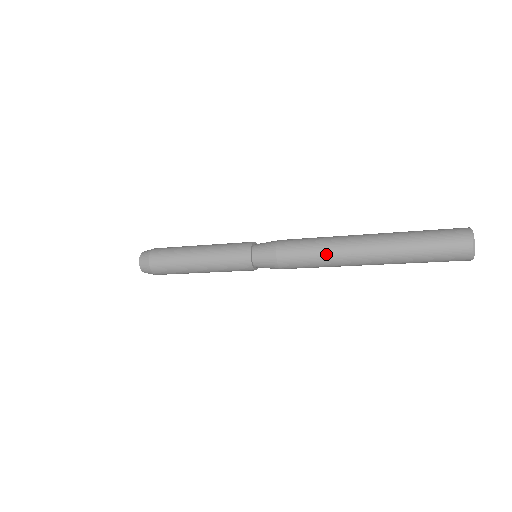
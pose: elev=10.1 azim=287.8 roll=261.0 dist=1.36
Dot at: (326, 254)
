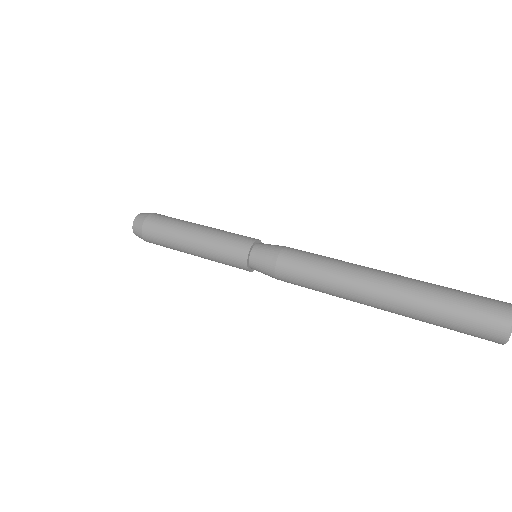
Dot at: (330, 285)
